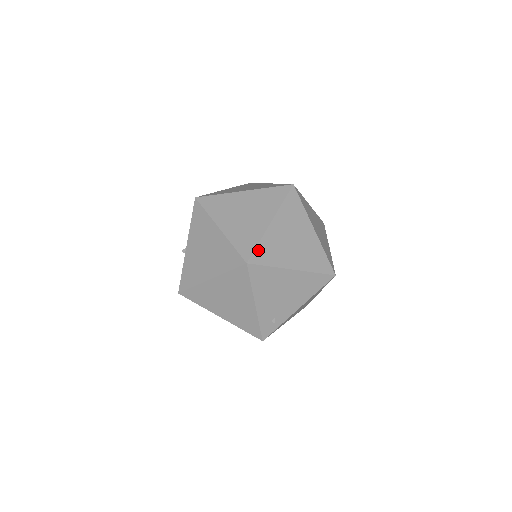
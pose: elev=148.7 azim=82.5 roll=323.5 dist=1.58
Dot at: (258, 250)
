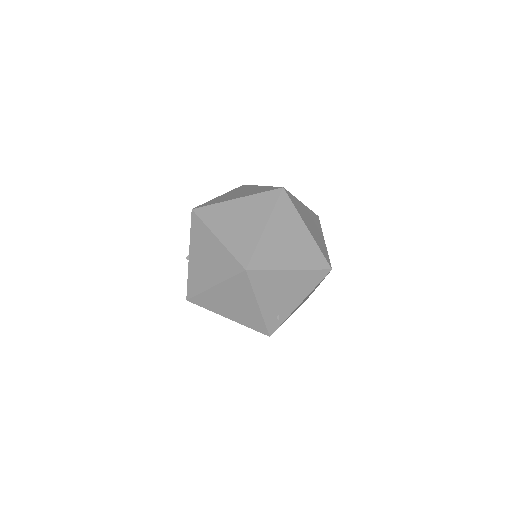
Dot at: (255, 256)
